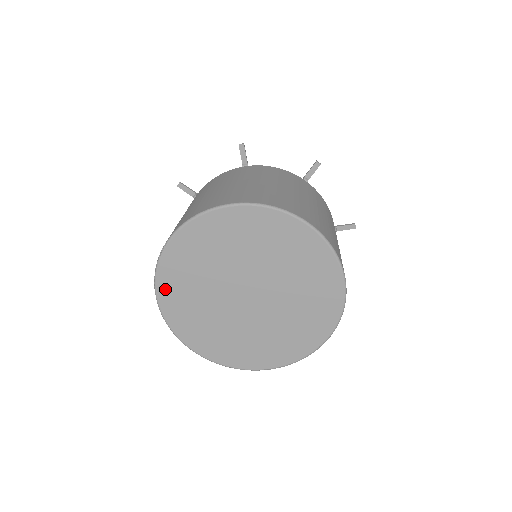
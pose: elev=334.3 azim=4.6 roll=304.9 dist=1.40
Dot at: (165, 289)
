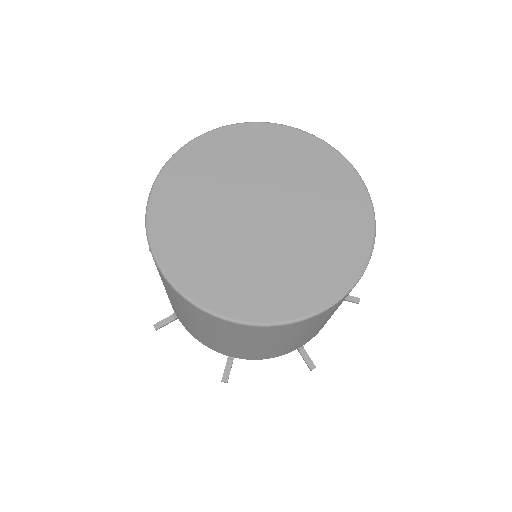
Dot at: (162, 240)
